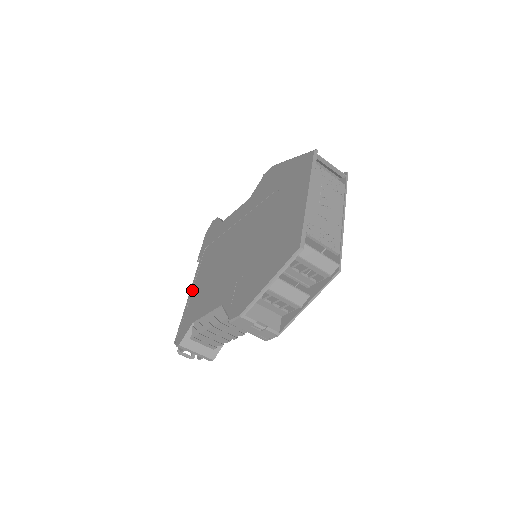
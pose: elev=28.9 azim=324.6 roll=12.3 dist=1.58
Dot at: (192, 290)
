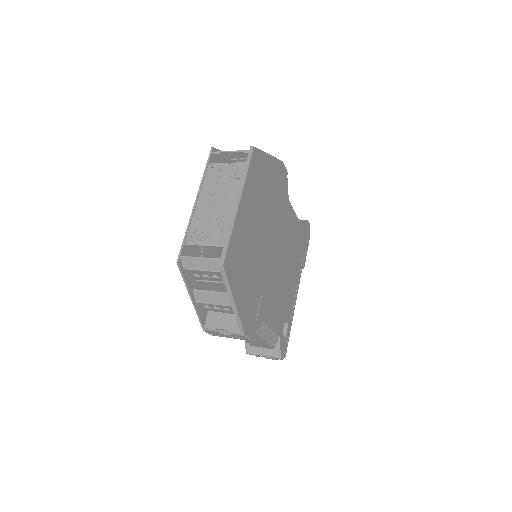
Dot at: occluded
